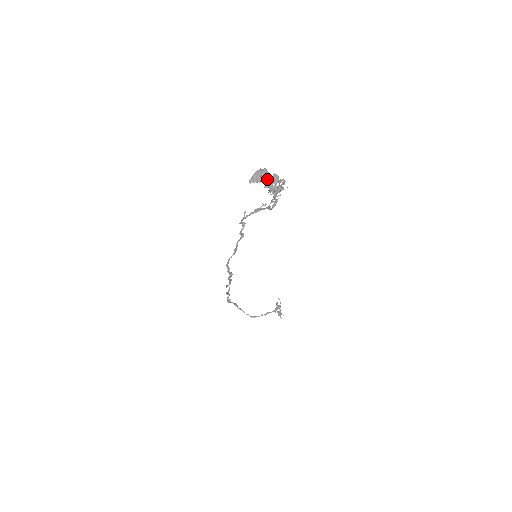
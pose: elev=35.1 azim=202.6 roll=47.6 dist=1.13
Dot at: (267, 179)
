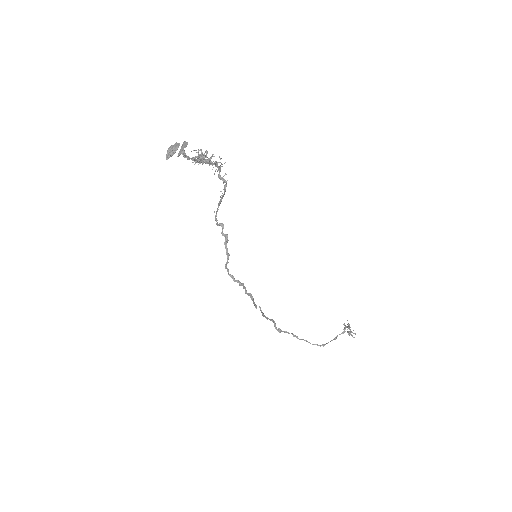
Dot at: (177, 148)
